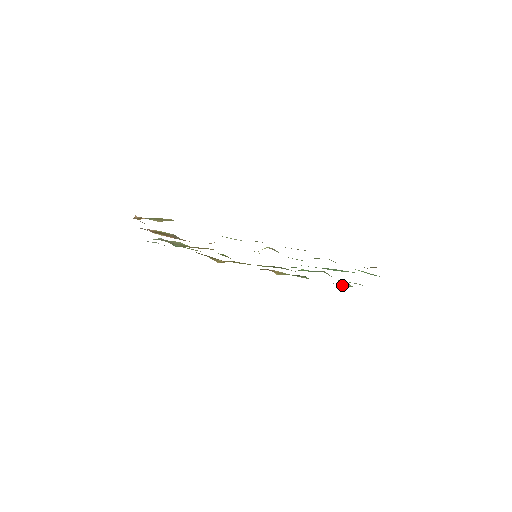
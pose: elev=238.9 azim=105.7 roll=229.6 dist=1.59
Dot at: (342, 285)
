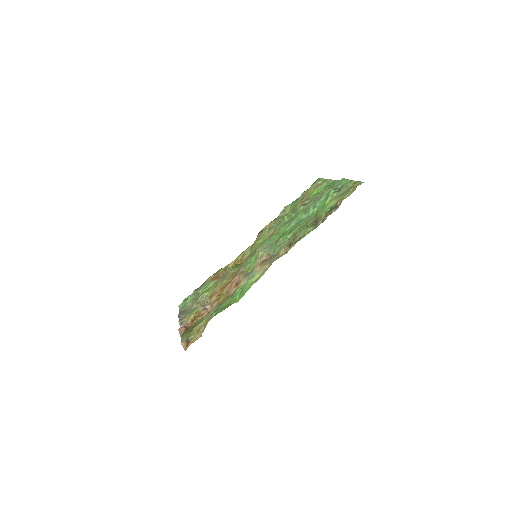
Dot at: occluded
